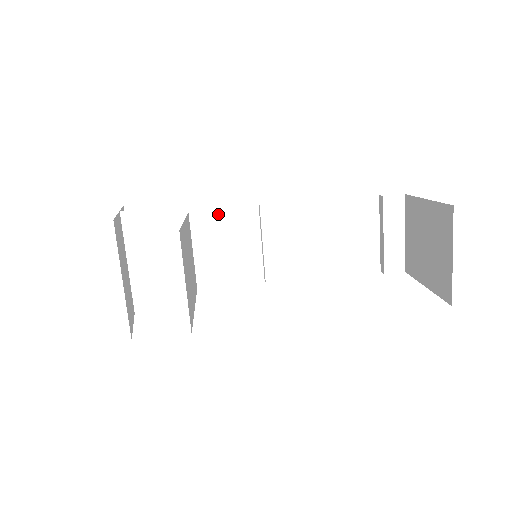
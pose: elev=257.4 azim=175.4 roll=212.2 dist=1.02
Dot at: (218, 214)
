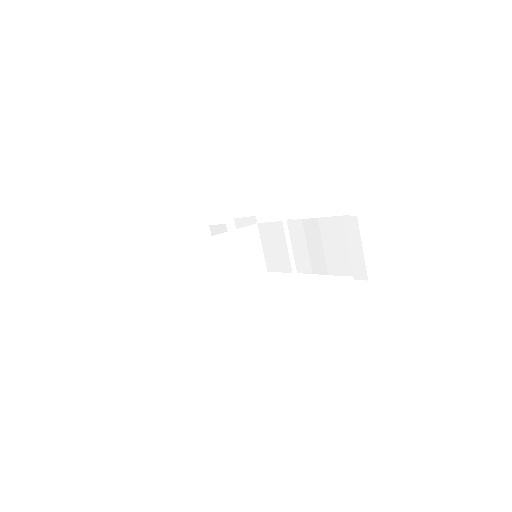
Dot at: (269, 225)
